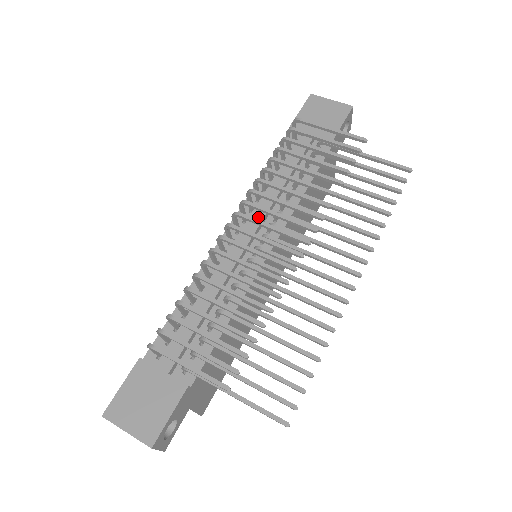
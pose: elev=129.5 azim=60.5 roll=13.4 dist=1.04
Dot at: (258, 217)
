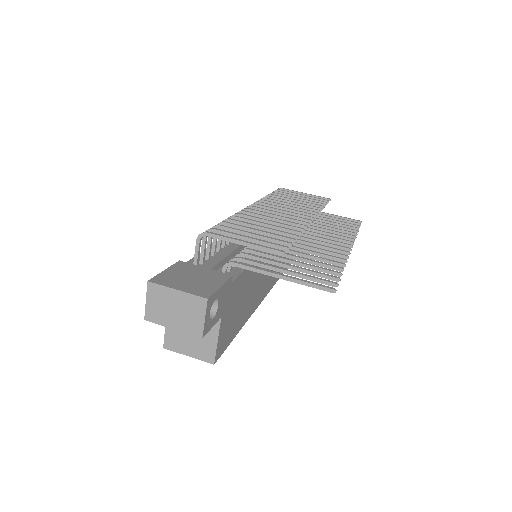
Dot at: occluded
